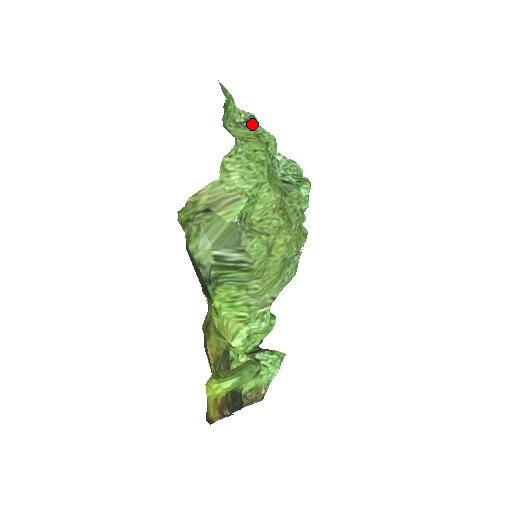
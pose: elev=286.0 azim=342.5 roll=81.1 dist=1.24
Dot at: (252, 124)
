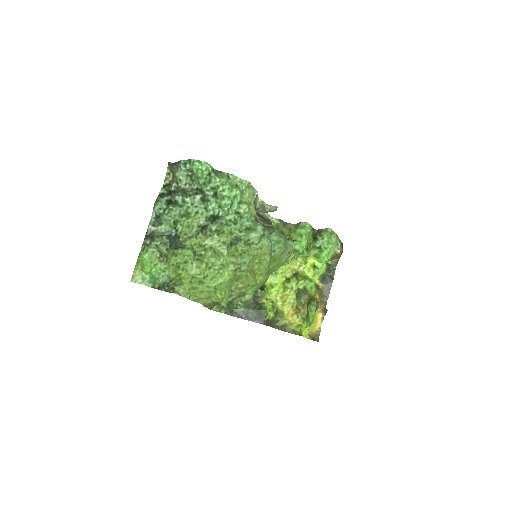
Dot at: (165, 254)
